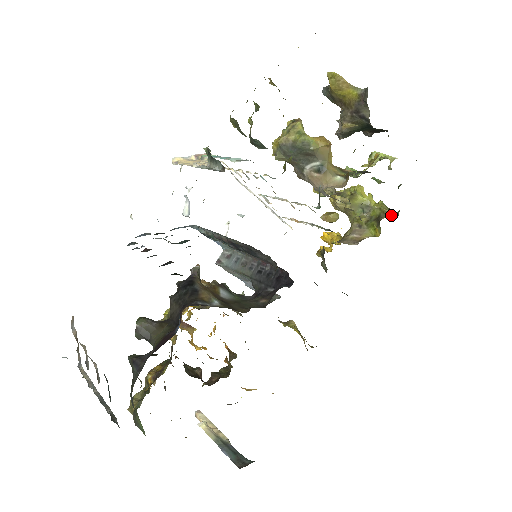
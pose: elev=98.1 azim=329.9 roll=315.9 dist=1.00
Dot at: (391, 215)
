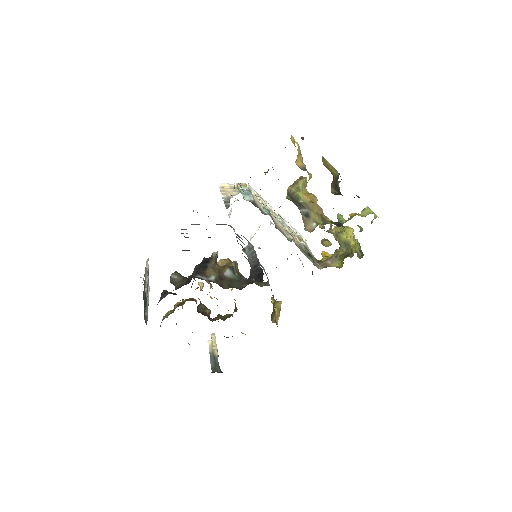
Dot at: (358, 256)
